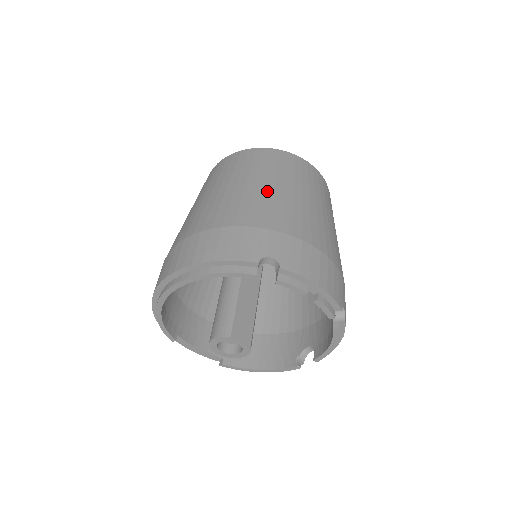
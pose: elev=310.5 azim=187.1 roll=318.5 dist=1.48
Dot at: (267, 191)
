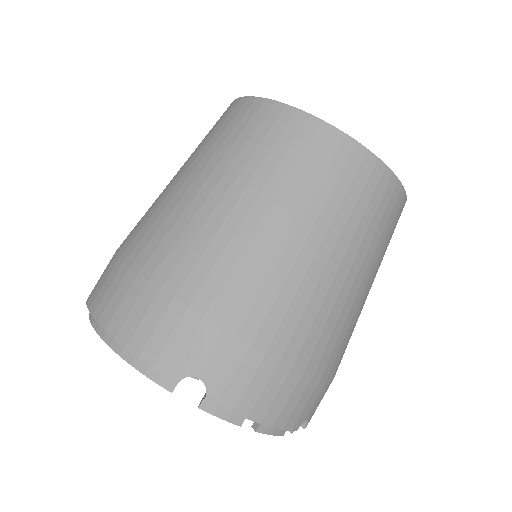
Dot at: (259, 235)
